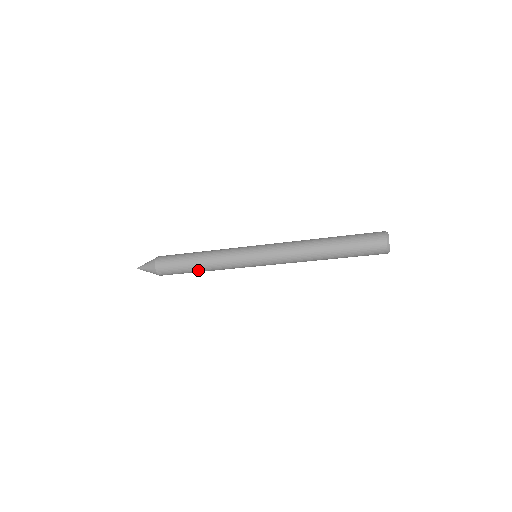
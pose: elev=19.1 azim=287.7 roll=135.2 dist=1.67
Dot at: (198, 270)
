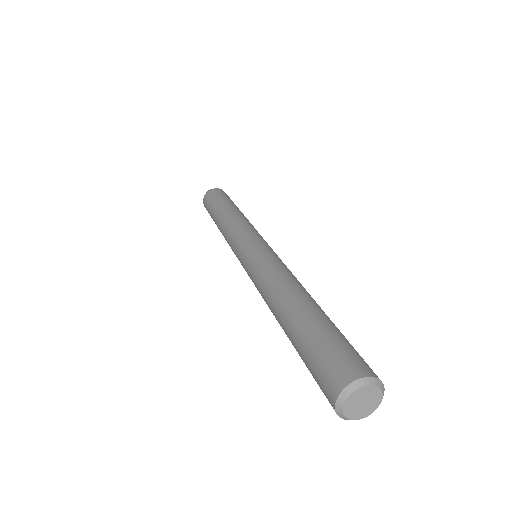
Dot at: occluded
